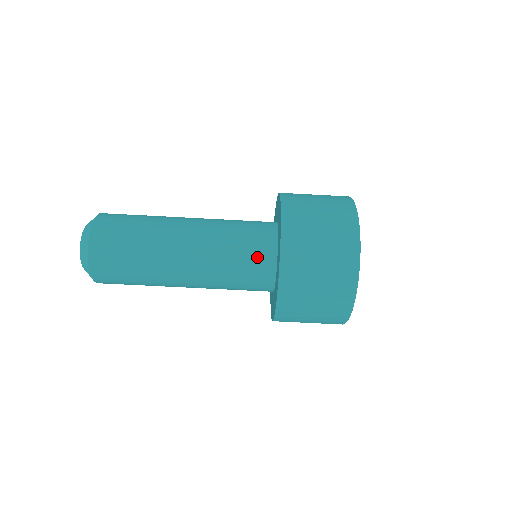
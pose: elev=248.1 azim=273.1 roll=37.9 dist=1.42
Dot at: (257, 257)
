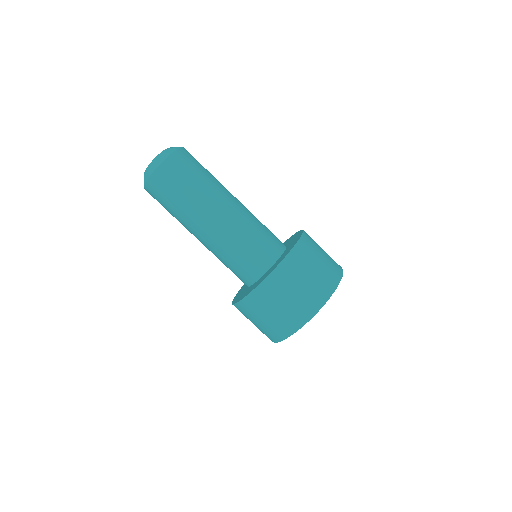
Dot at: (258, 258)
